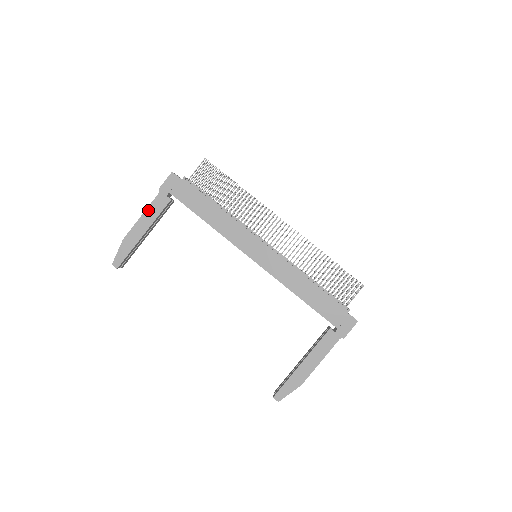
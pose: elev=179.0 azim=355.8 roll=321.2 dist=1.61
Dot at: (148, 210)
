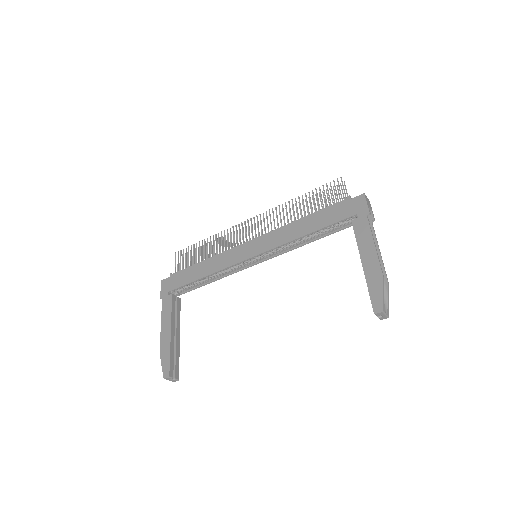
Dot at: (163, 317)
